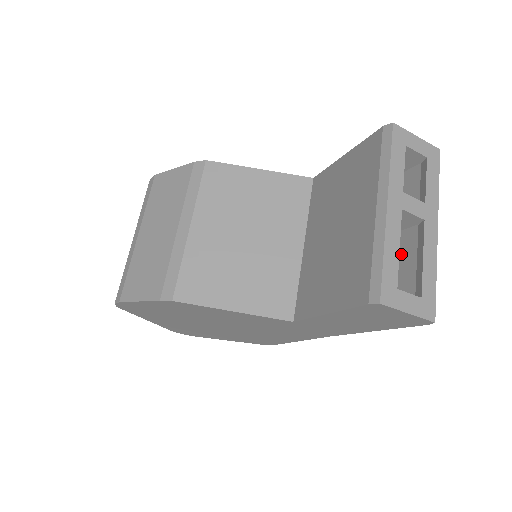
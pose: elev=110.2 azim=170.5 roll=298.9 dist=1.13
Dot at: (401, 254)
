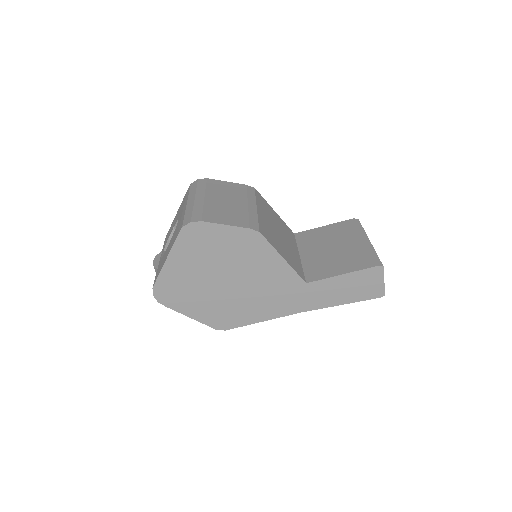
Dot at: occluded
